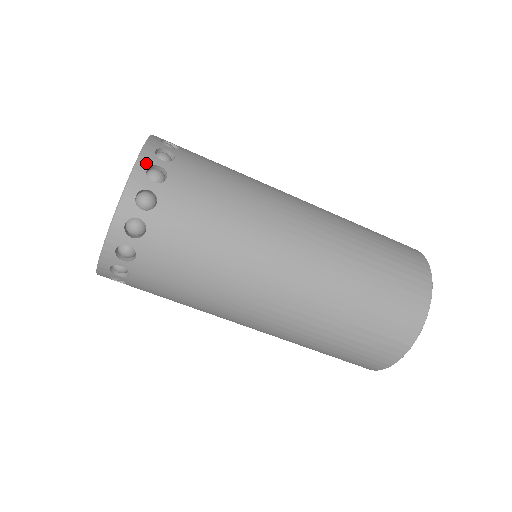
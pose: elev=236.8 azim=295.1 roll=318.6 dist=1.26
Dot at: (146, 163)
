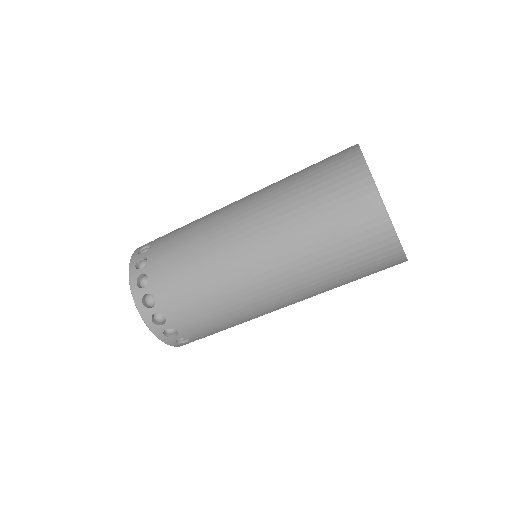
Dot at: occluded
